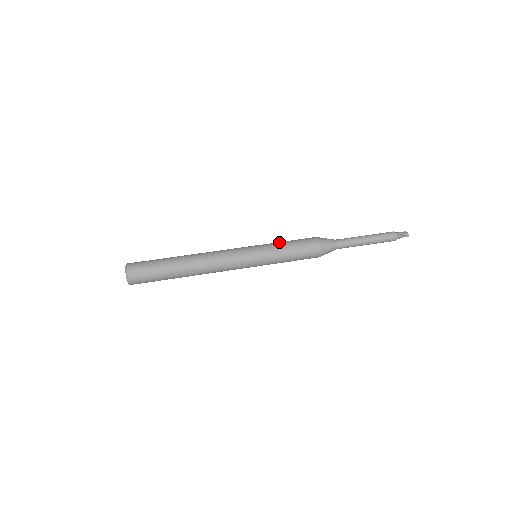
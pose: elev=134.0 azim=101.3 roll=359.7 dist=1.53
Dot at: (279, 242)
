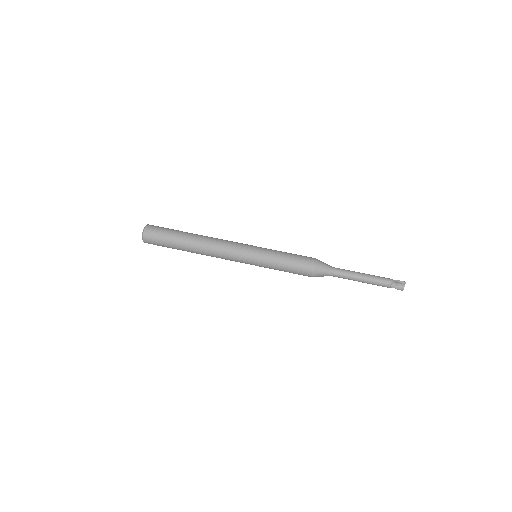
Dot at: (278, 260)
